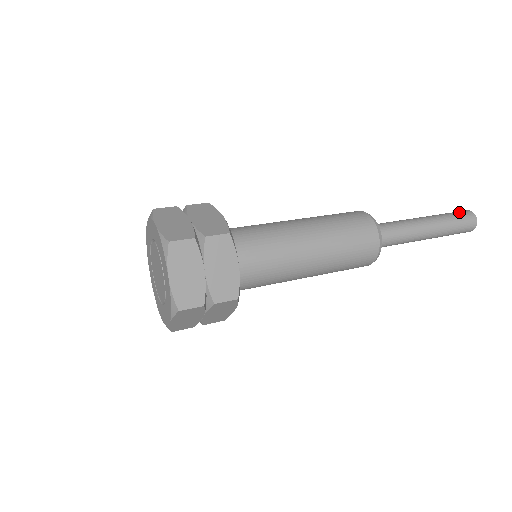
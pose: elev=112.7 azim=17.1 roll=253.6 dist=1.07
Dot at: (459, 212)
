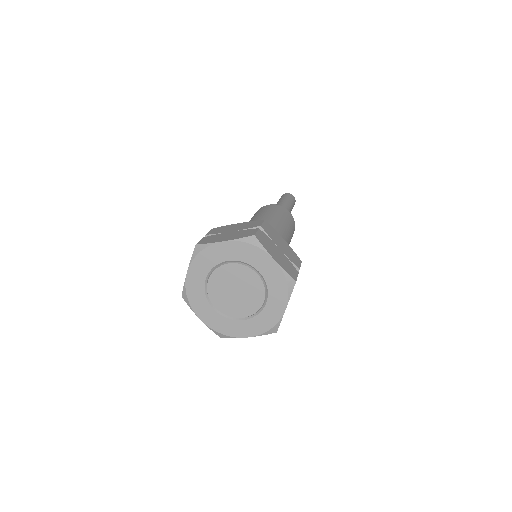
Dot at: (283, 196)
